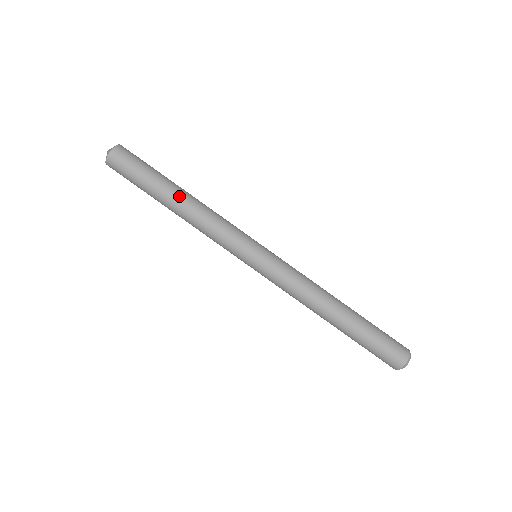
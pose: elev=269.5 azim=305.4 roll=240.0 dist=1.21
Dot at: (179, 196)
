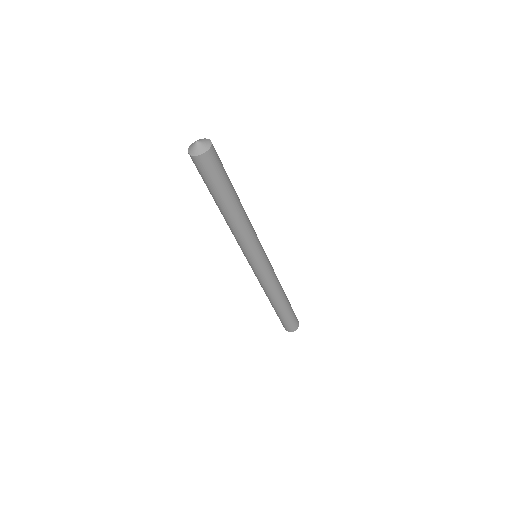
Dot at: (234, 210)
